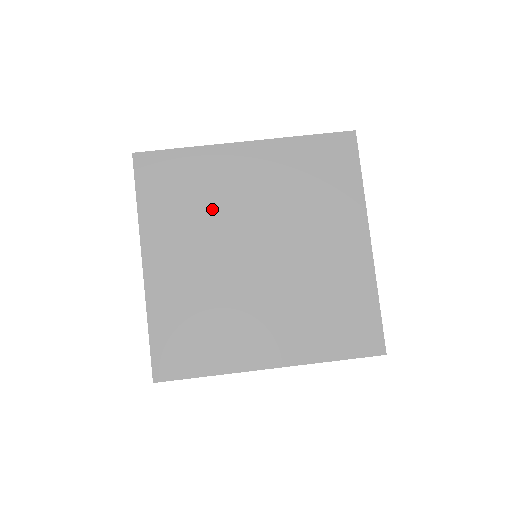
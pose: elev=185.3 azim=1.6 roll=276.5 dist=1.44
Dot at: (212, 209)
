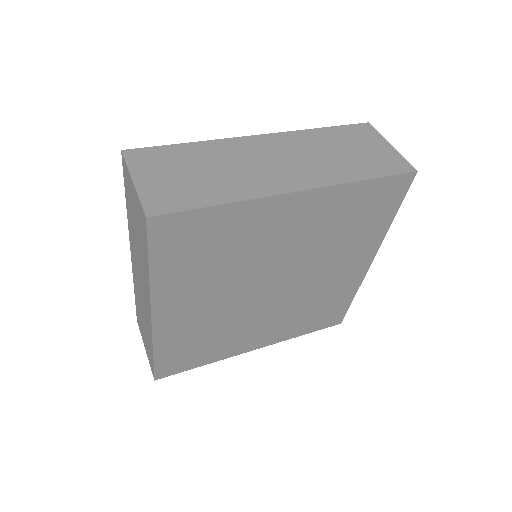
Dot at: (239, 261)
